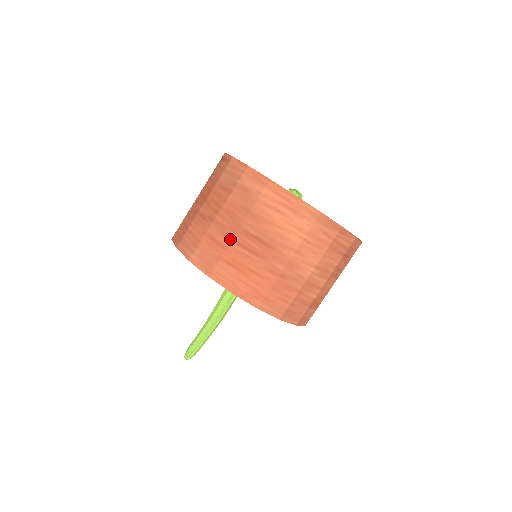
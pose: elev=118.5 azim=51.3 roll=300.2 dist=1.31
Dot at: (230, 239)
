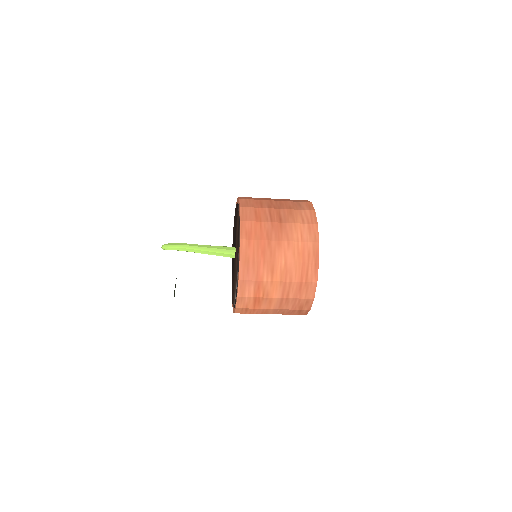
Dot at: (269, 207)
